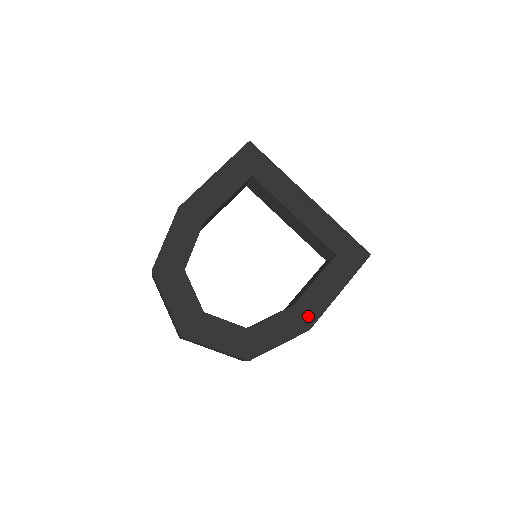
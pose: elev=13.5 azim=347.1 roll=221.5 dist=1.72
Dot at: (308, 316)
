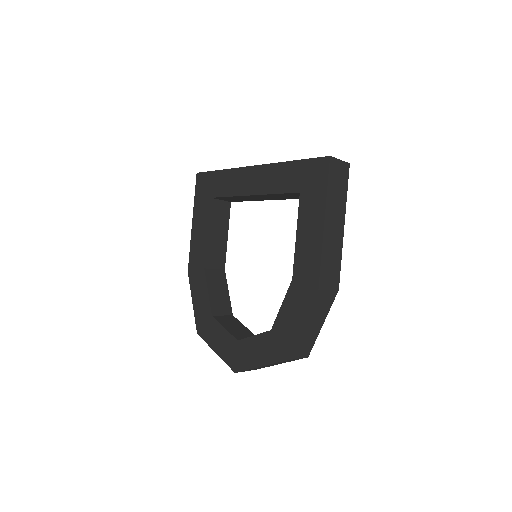
Dot at: (309, 277)
